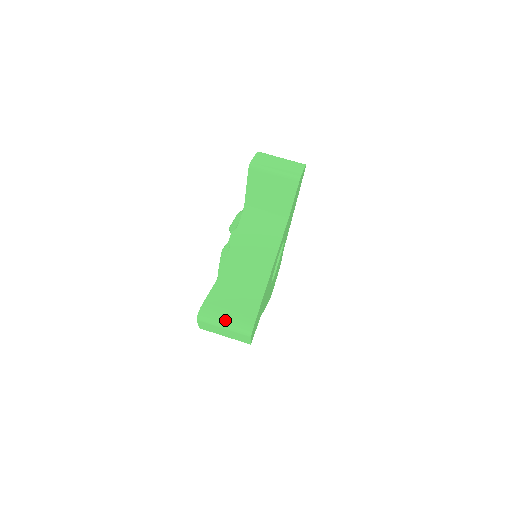
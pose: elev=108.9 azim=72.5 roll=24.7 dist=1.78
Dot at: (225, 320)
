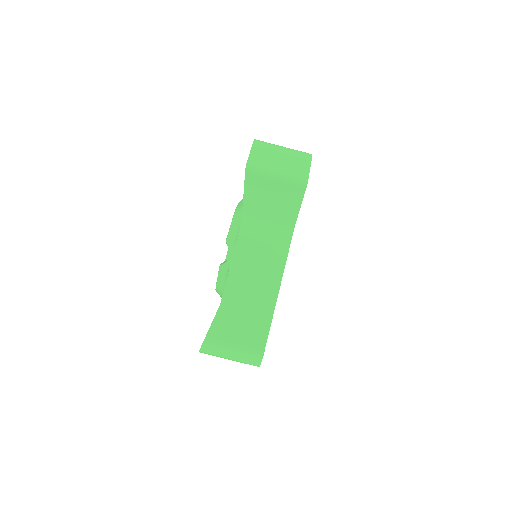
Dot at: (230, 354)
